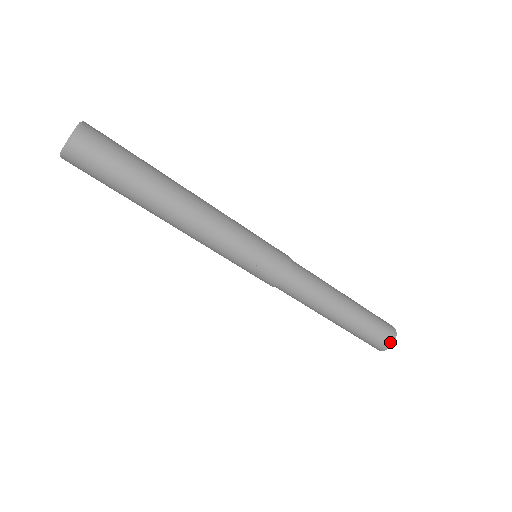
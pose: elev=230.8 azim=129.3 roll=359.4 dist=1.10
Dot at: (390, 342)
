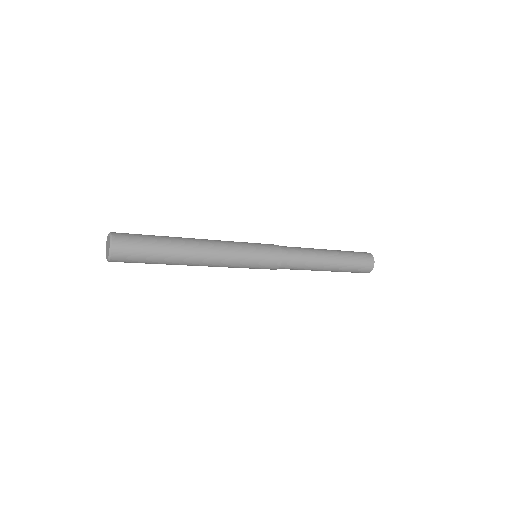
Dot at: occluded
